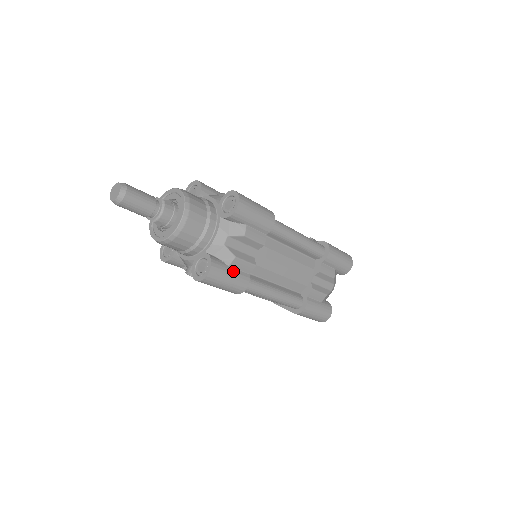
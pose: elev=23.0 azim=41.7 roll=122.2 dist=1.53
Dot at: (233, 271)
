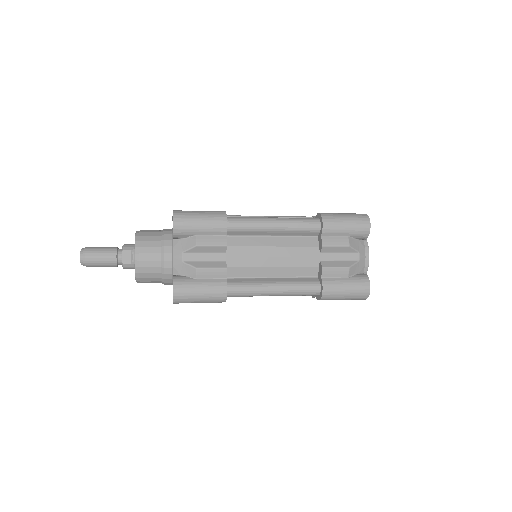
Dot at: occluded
